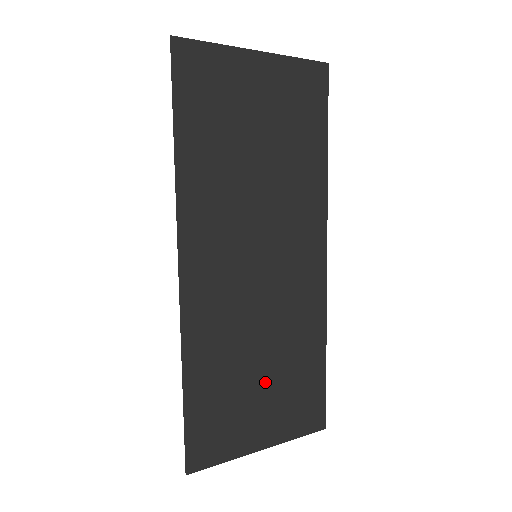
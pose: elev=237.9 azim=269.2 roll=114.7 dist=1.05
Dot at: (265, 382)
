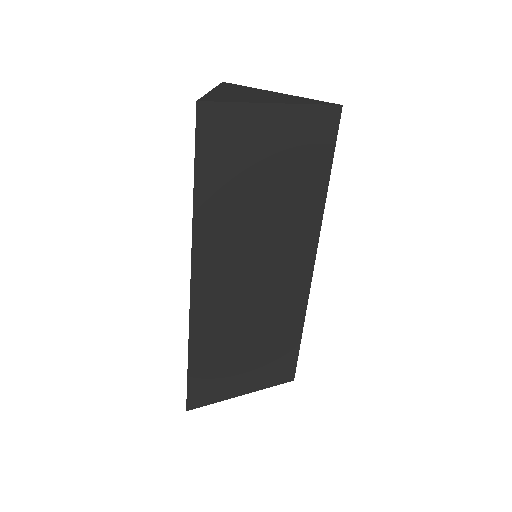
Dot at: (251, 354)
